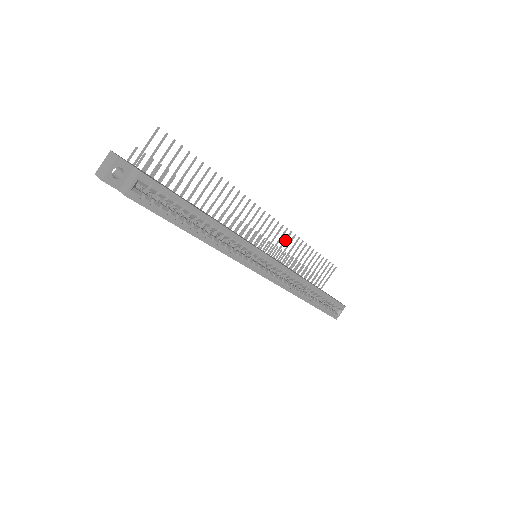
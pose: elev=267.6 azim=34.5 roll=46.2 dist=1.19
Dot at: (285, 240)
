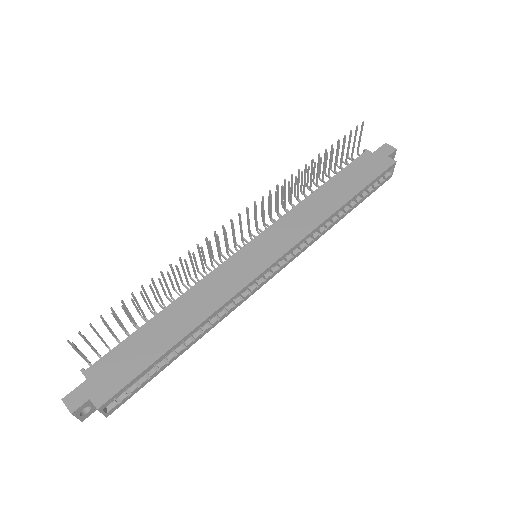
Dot at: (277, 195)
